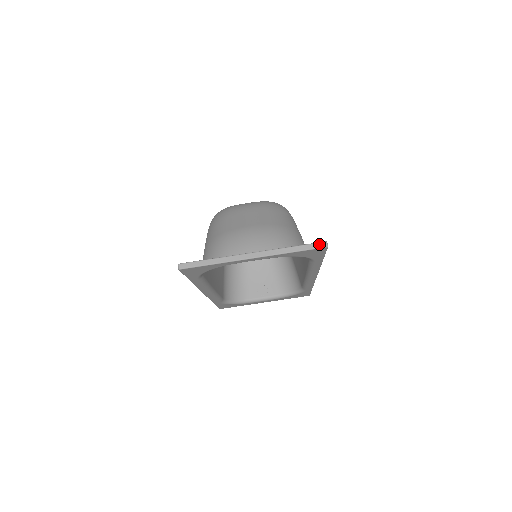
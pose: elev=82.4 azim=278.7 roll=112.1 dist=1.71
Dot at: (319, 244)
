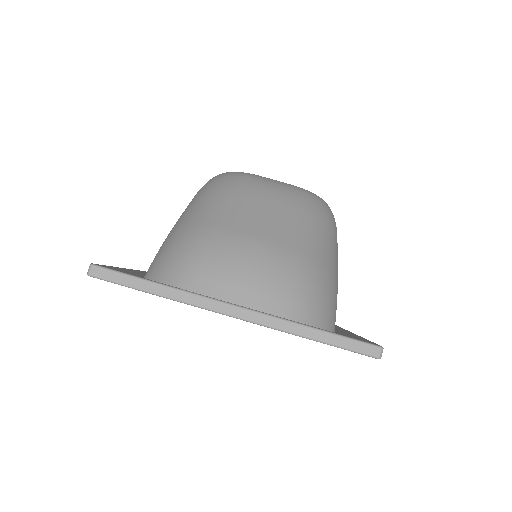
Dot at: (367, 347)
